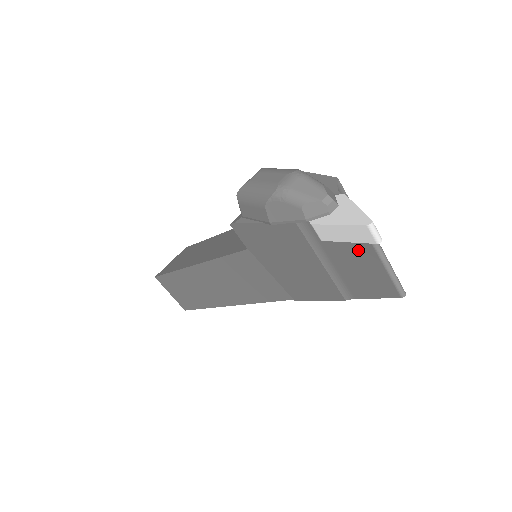
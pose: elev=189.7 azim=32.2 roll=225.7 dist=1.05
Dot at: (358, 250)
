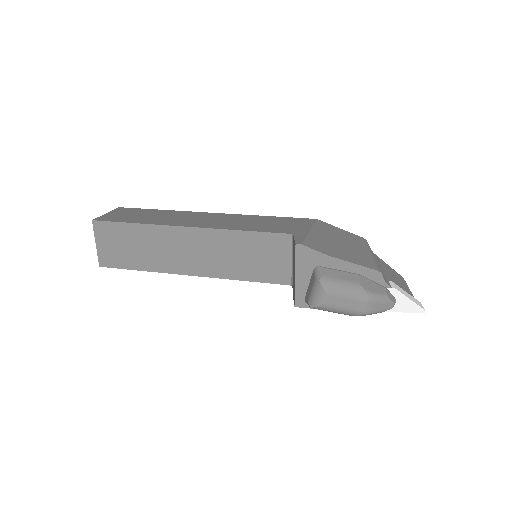
Dot at: occluded
